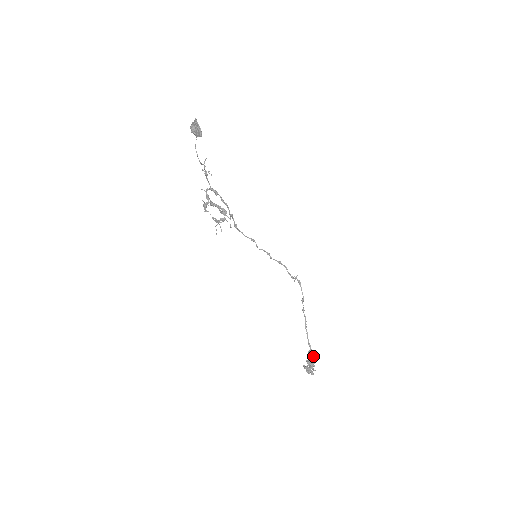
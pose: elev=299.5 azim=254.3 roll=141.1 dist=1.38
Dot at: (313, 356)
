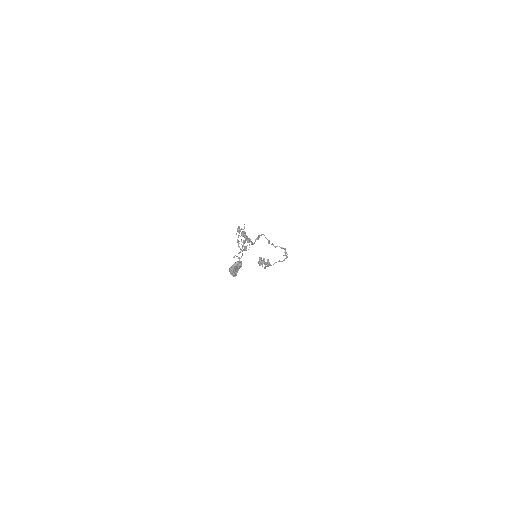
Dot at: (267, 264)
